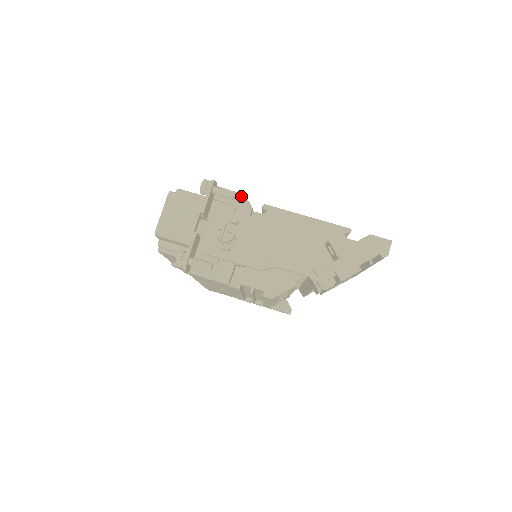
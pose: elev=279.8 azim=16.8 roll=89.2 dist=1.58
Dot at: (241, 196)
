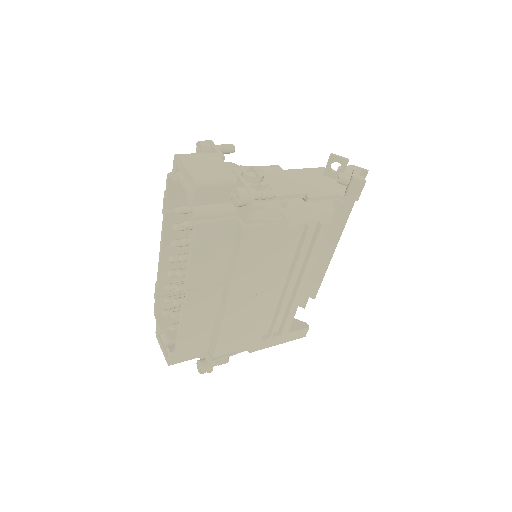
Dot at: (230, 164)
